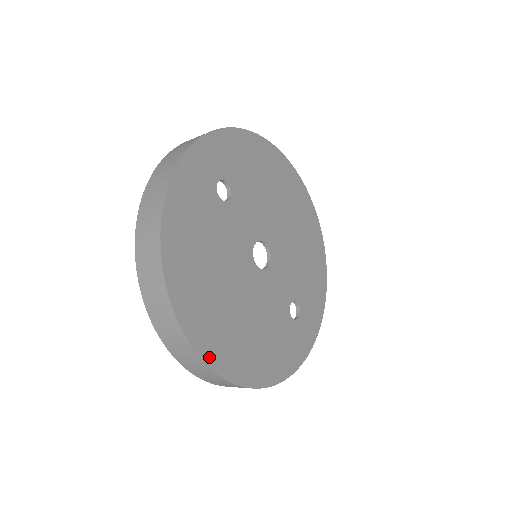
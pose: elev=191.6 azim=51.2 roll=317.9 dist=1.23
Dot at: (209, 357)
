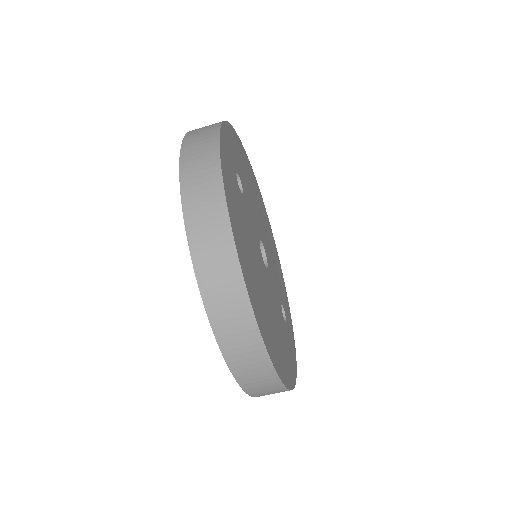
Dot at: (270, 353)
